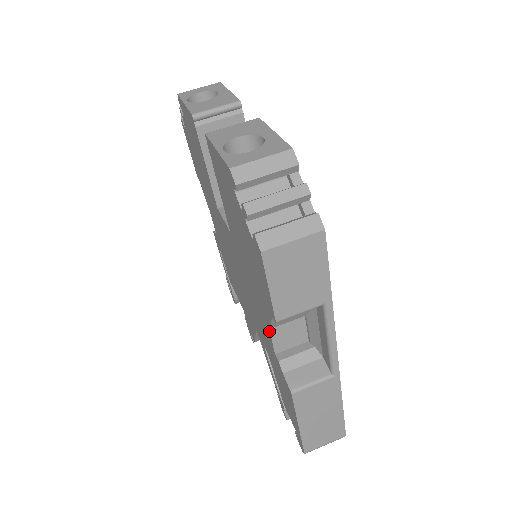
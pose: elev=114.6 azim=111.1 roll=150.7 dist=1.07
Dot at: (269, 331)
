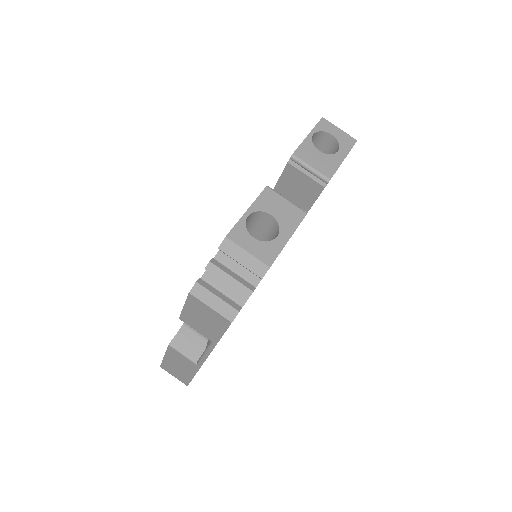
Dot at: occluded
